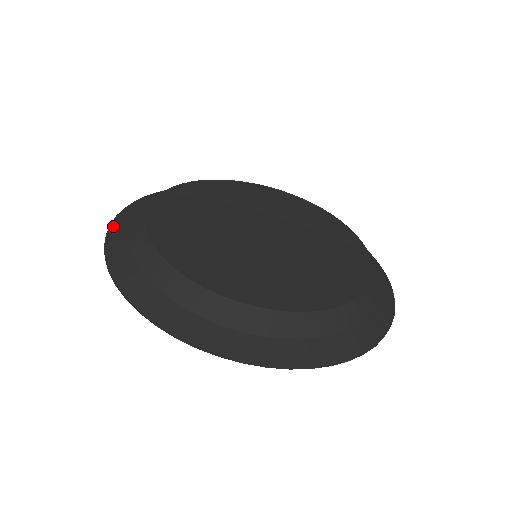
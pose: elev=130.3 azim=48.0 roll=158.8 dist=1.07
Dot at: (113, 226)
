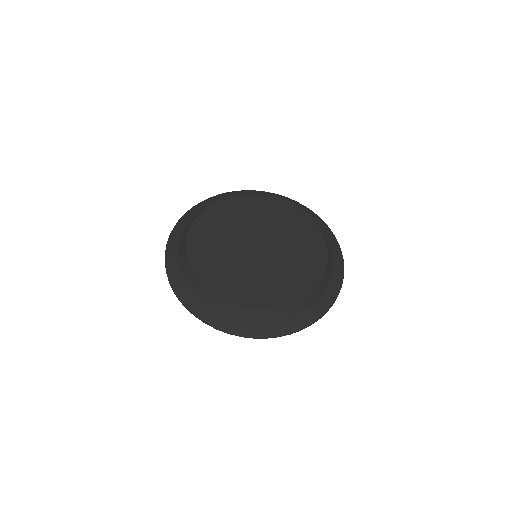
Dot at: (177, 292)
